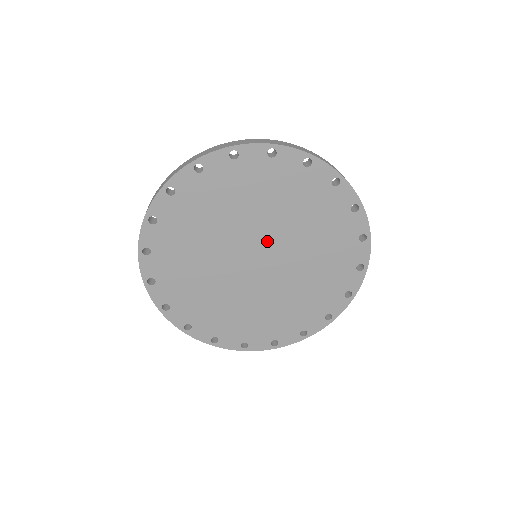
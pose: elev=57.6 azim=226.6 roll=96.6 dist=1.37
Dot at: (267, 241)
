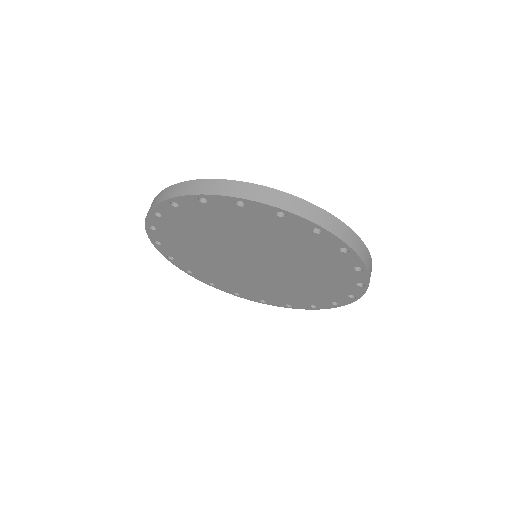
Dot at: (259, 254)
